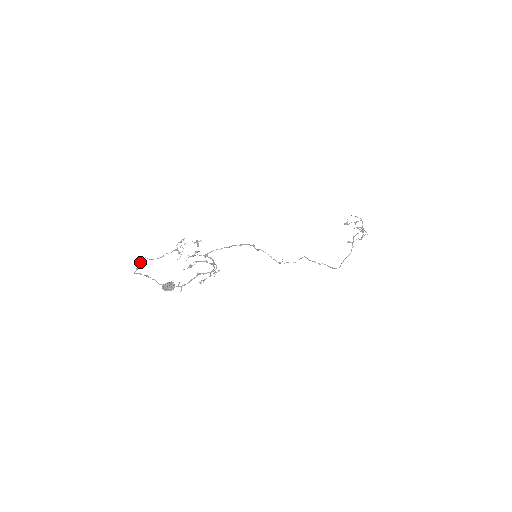
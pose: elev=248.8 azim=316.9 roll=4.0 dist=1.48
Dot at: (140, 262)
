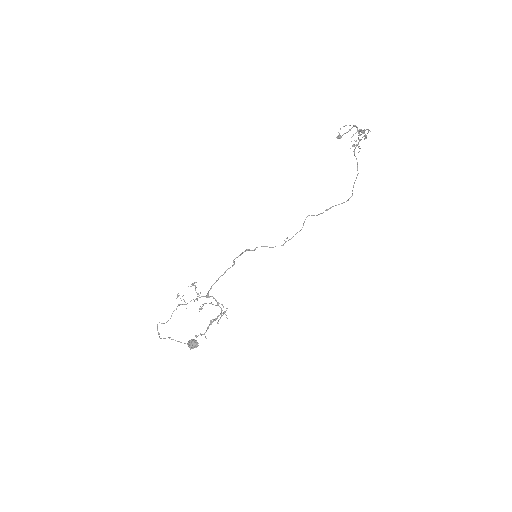
Dot at: (157, 328)
